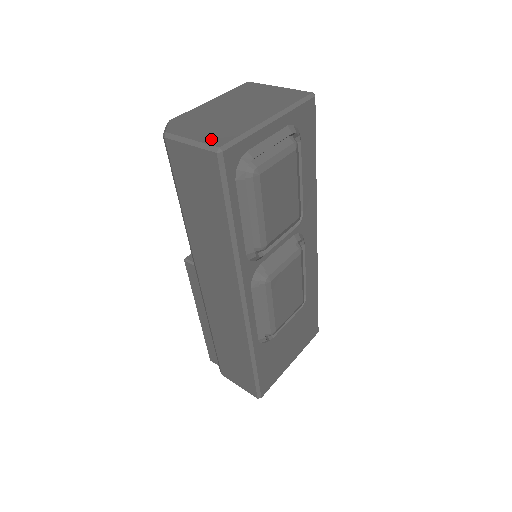
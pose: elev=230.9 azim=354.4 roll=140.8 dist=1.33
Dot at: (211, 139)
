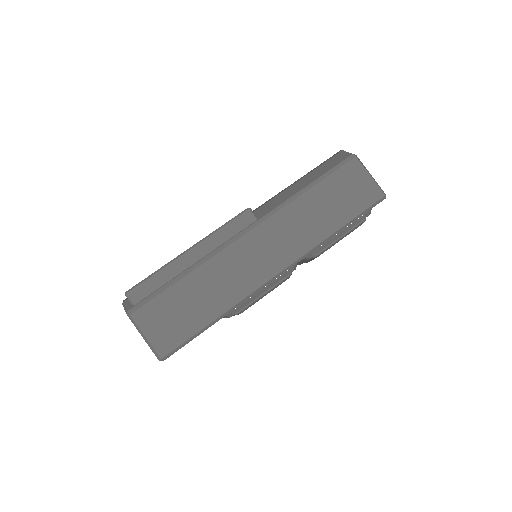
Dot at: occluded
